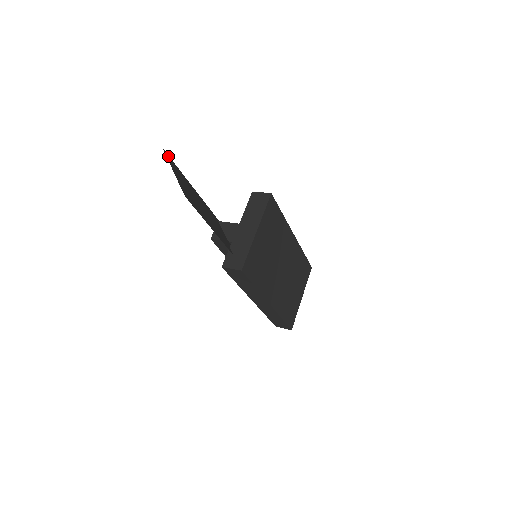
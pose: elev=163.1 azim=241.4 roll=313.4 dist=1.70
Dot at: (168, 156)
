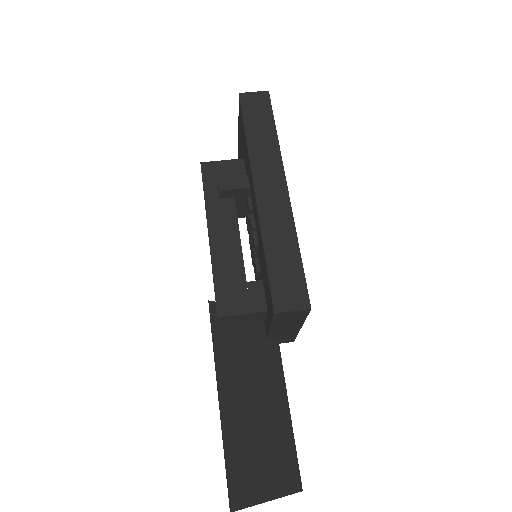
Dot at: (232, 495)
